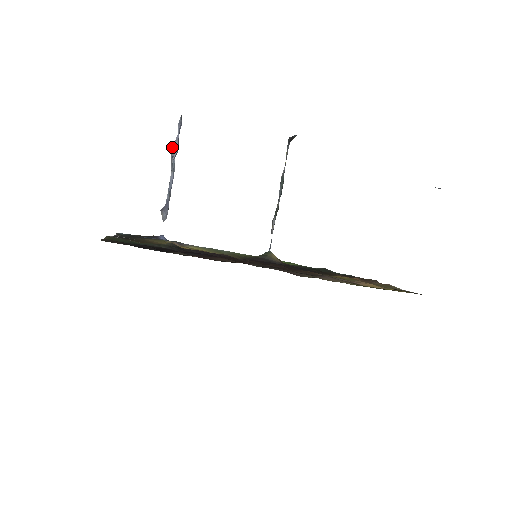
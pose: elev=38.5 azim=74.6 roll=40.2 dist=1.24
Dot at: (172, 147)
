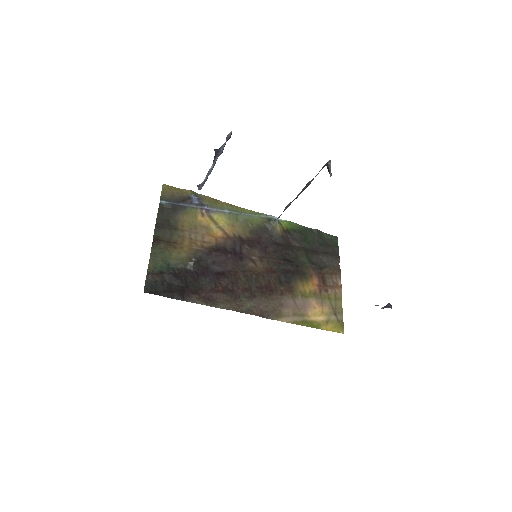
Dot at: (217, 151)
